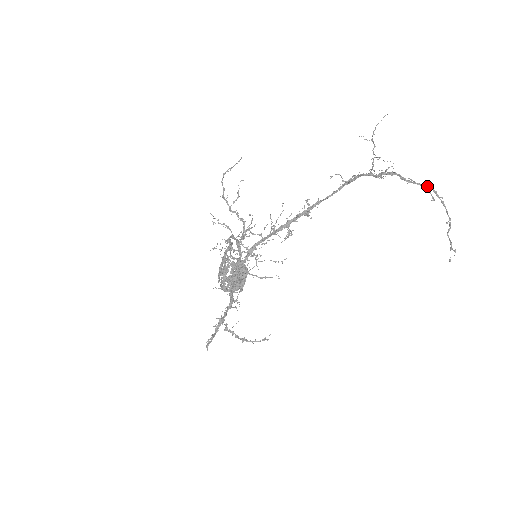
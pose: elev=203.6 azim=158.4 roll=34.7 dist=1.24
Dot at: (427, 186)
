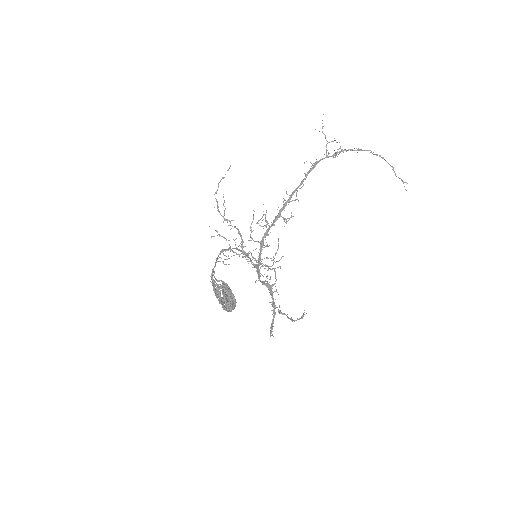
Dot at: (370, 150)
